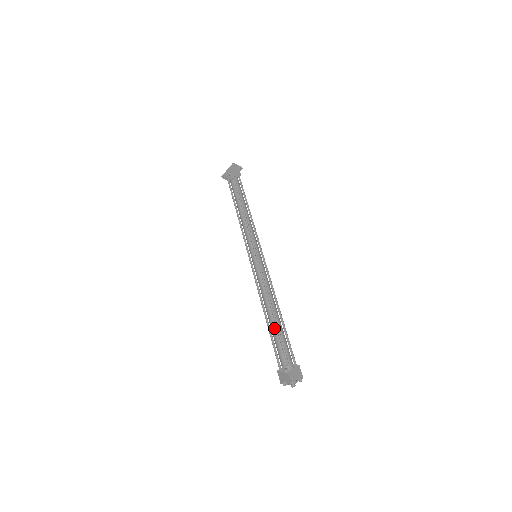
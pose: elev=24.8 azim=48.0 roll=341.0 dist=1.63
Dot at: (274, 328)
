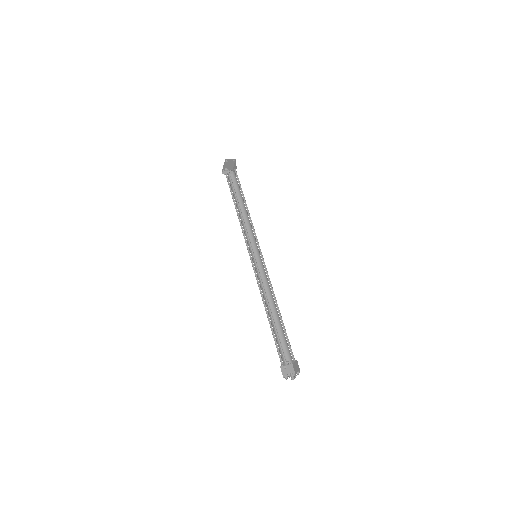
Dot at: (277, 325)
